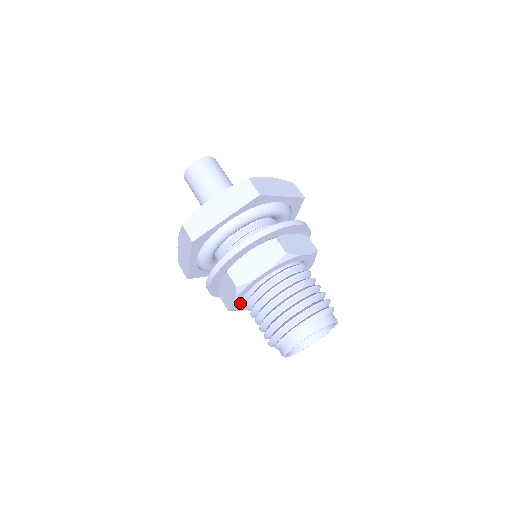
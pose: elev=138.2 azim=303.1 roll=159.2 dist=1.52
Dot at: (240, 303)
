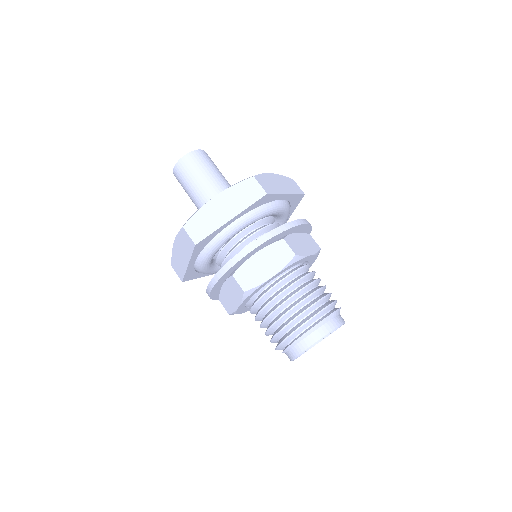
Dot at: (243, 307)
